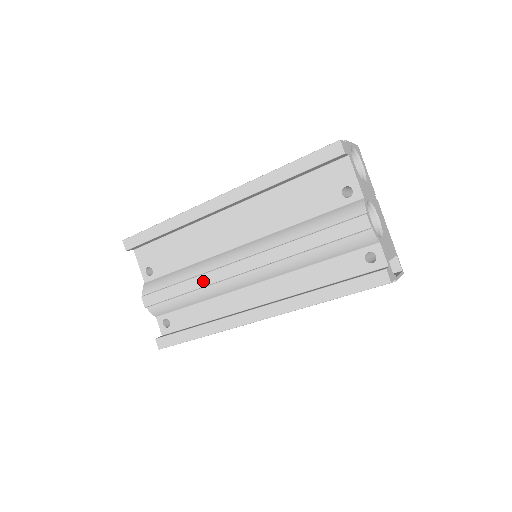
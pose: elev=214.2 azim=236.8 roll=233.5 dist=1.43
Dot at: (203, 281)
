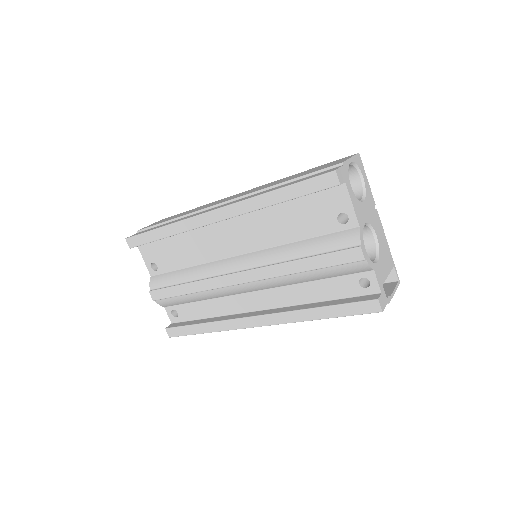
Dot at: (205, 286)
